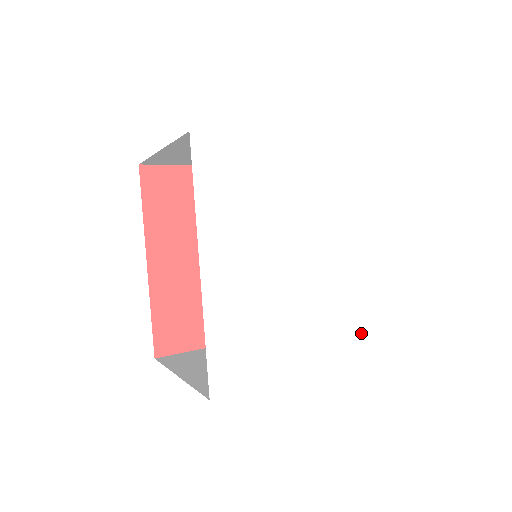
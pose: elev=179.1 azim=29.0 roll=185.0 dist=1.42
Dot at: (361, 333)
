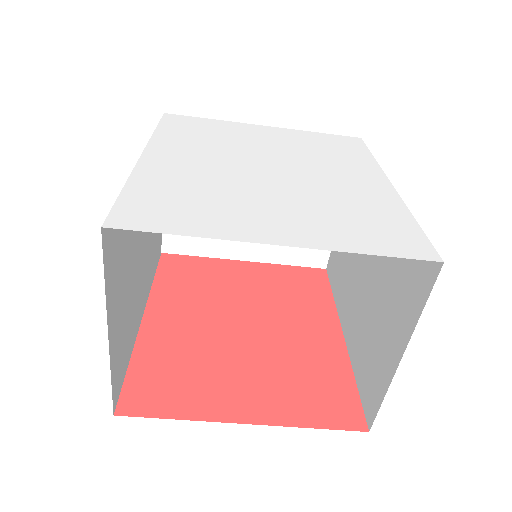
Dot at: (387, 234)
